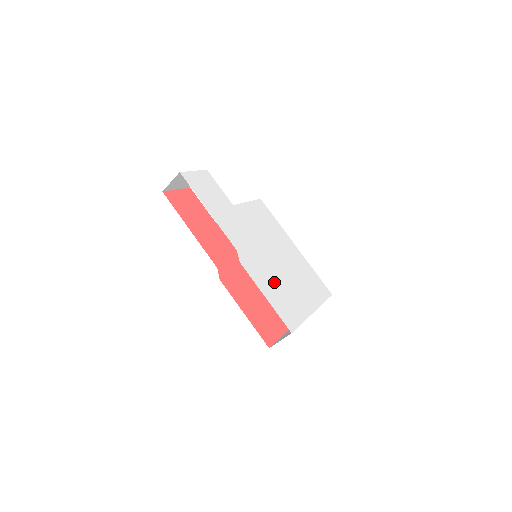
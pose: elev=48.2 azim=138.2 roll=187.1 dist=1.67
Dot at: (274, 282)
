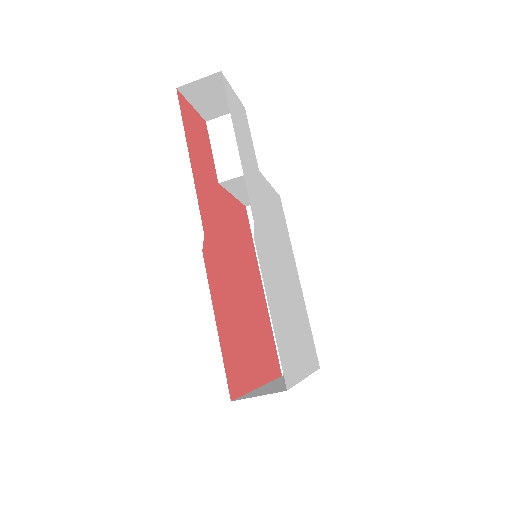
Dot at: (279, 299)
